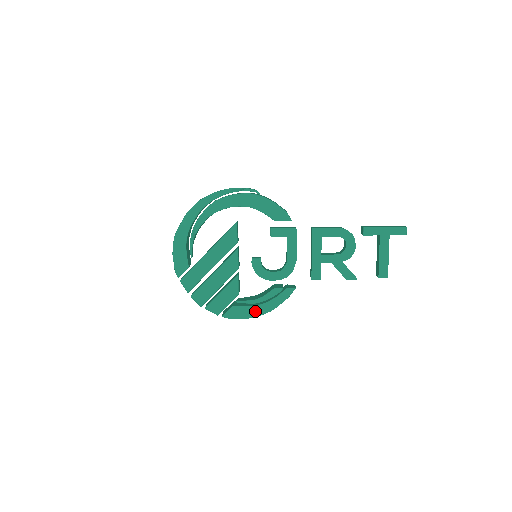
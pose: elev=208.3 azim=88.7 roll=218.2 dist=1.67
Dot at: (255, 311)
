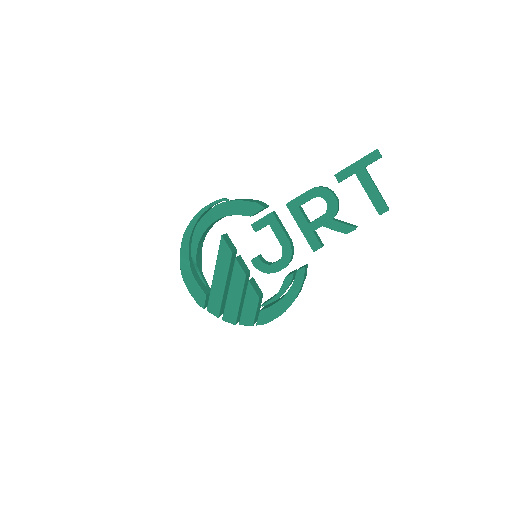
Dot at: (281, 307)
